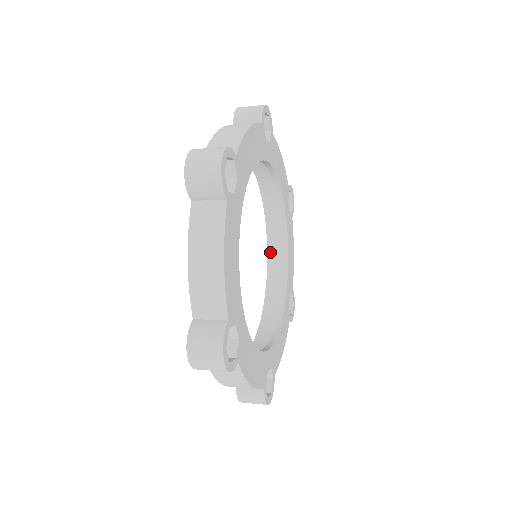
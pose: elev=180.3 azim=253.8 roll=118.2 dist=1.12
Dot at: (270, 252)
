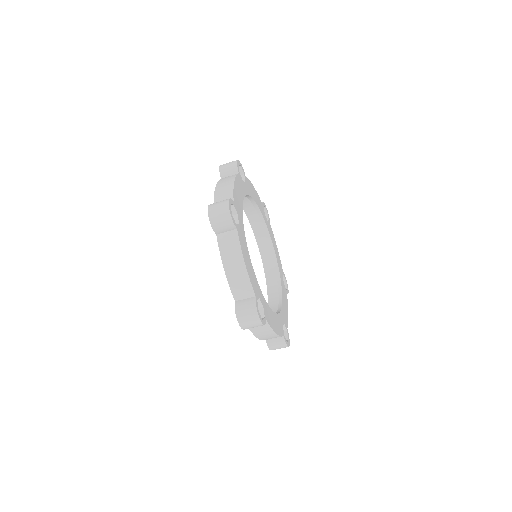
Dot at: (261, 251)
